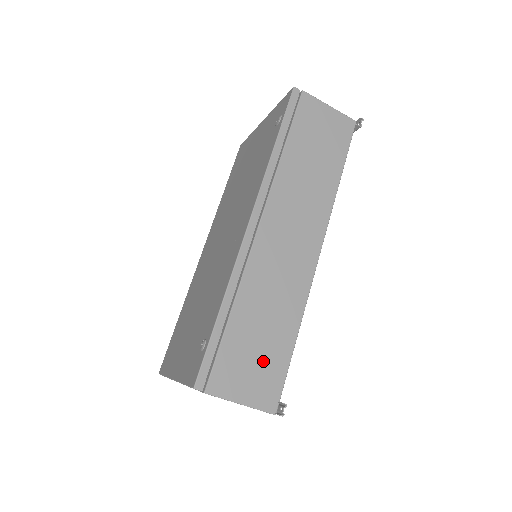
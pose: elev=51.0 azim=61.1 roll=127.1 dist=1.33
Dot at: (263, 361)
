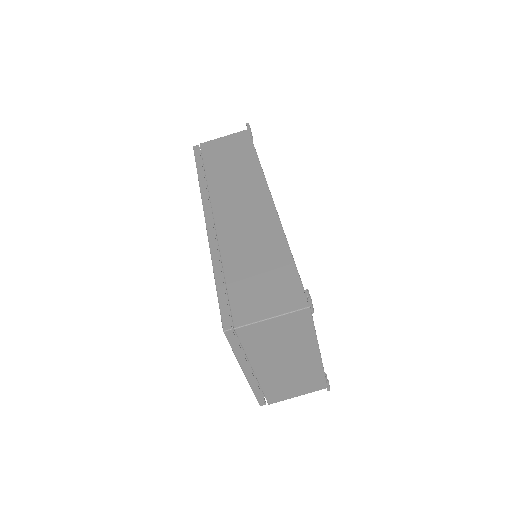
Dot at: (271, 281)
